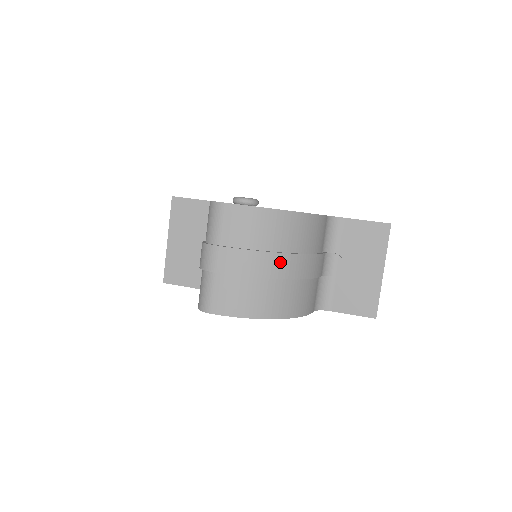
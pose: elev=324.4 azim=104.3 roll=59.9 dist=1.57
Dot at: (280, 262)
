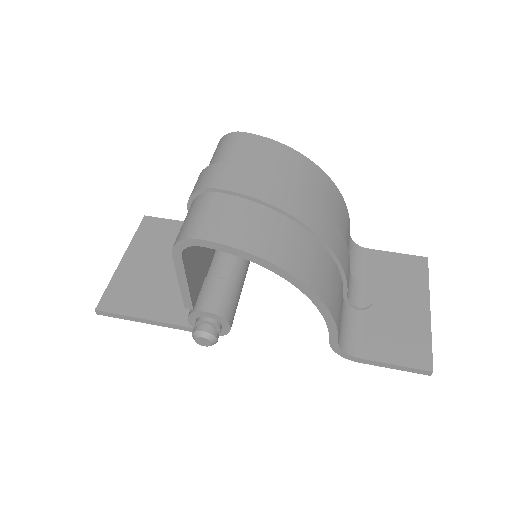
Dot at: (308, 207)
